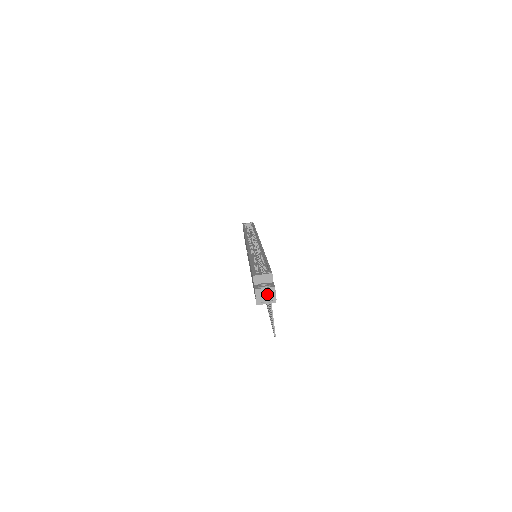
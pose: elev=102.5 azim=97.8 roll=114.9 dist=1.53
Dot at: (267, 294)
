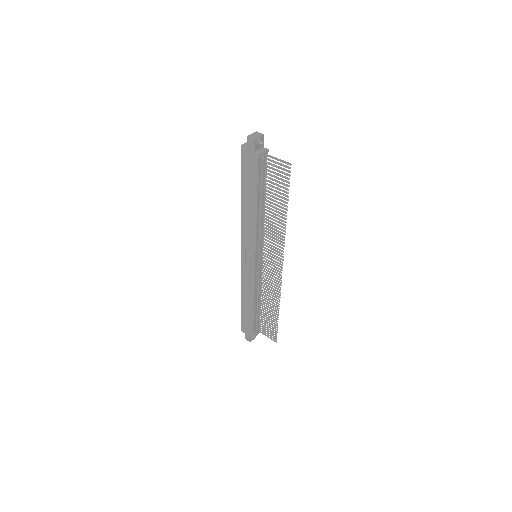
Dot at: (256, 135)
